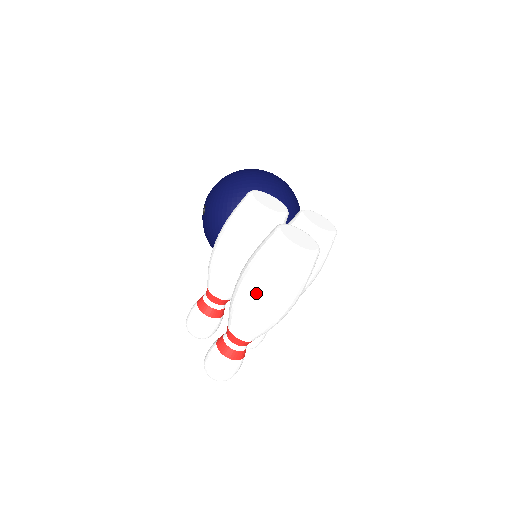
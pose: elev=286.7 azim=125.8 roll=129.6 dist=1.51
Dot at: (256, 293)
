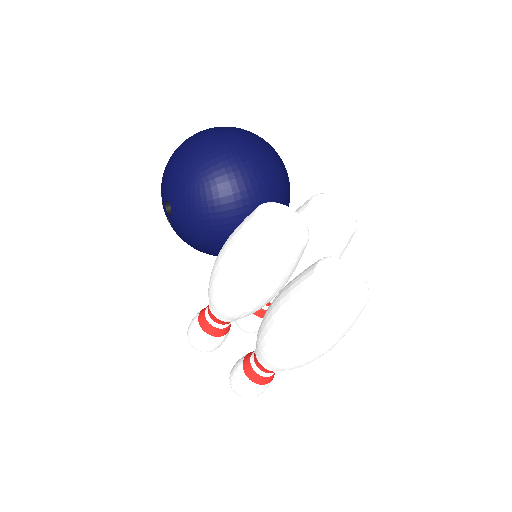
Dot at: (304, 352)
